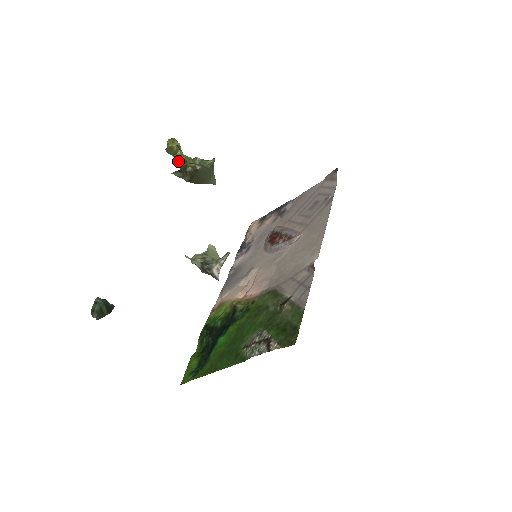
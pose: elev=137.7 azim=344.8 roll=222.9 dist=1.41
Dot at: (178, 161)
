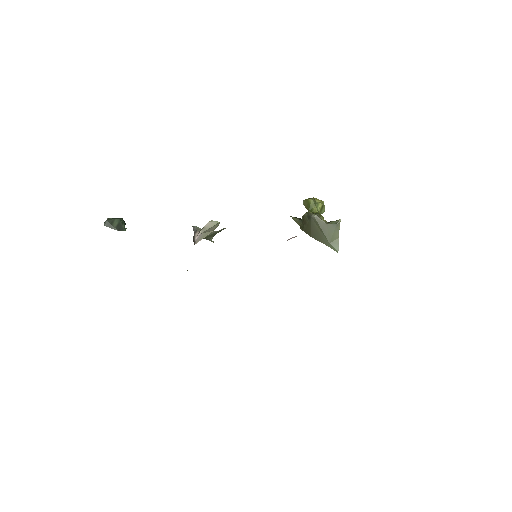
Dot at: occluded
